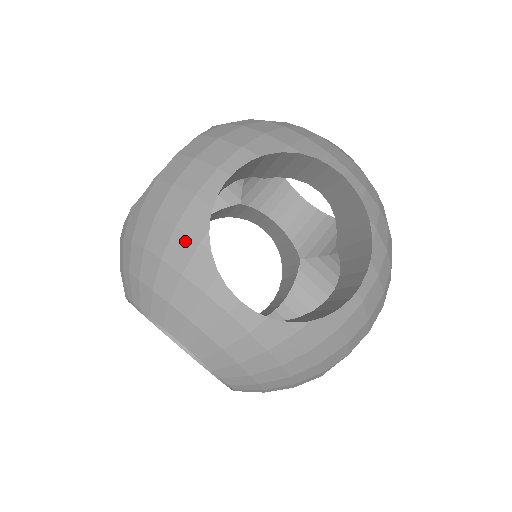
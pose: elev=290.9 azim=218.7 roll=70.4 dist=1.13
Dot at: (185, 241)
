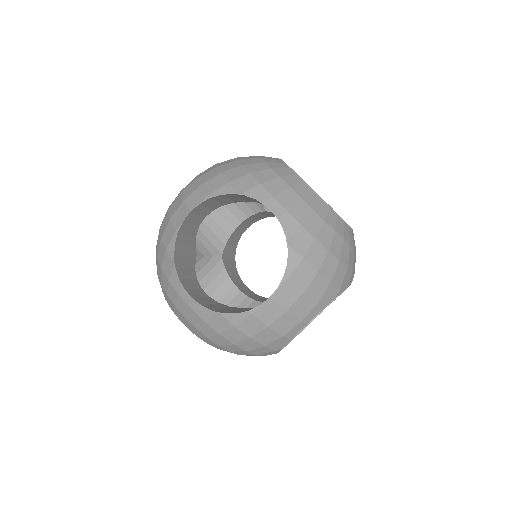
Dot at: (267, 350)
